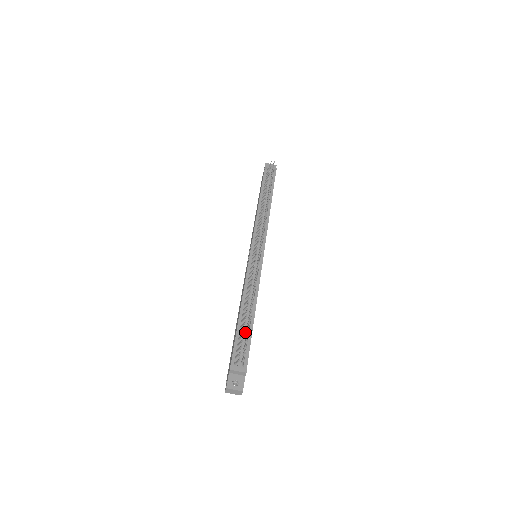
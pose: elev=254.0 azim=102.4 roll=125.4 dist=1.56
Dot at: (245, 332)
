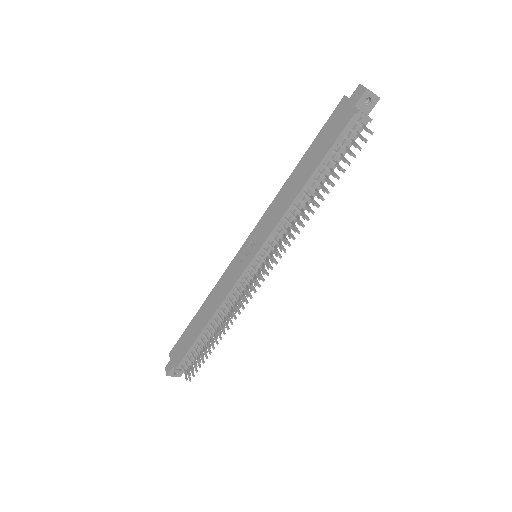
Dot at: (202, 345)
